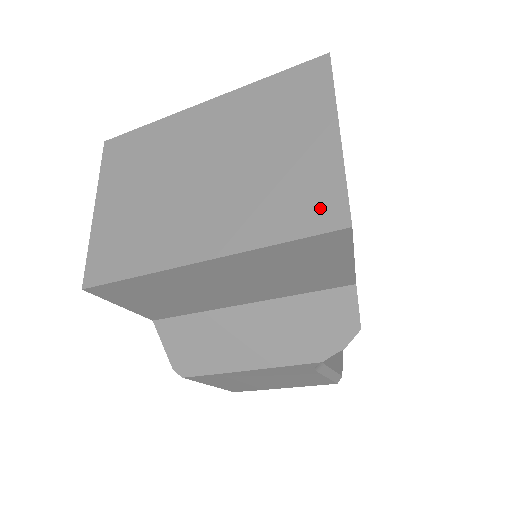
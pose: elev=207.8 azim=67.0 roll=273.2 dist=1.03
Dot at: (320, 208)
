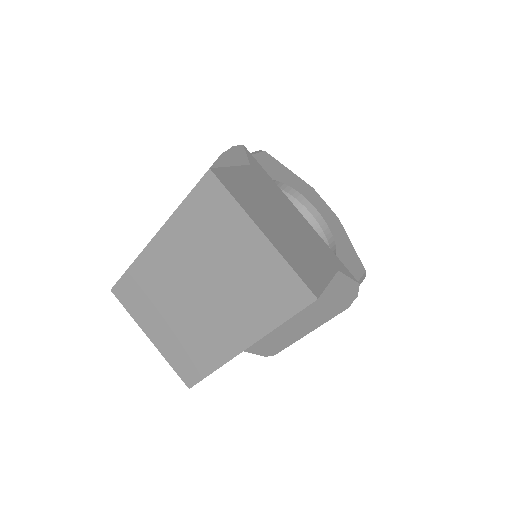
Dot at: (290, 293)
